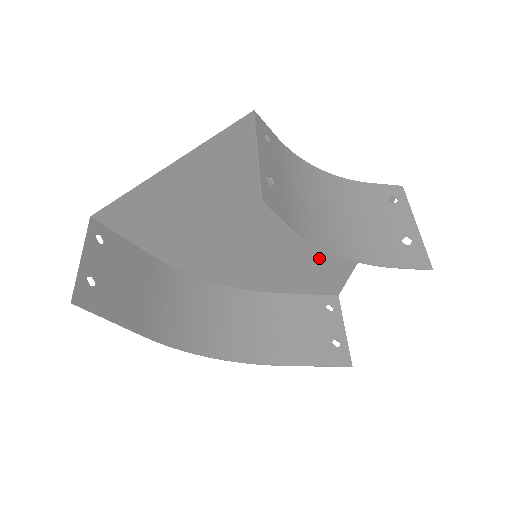
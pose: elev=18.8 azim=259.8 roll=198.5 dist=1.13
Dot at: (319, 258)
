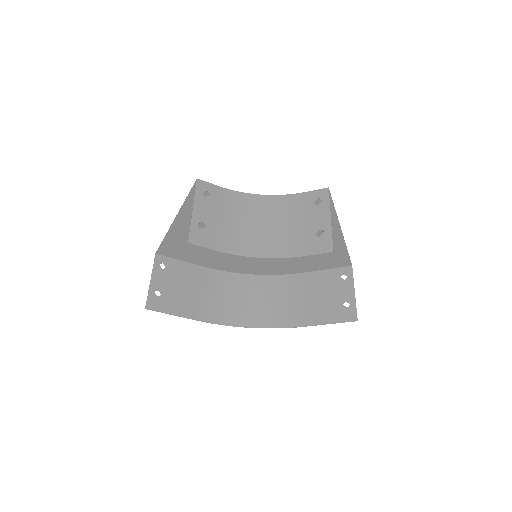
Dot at: occluded
